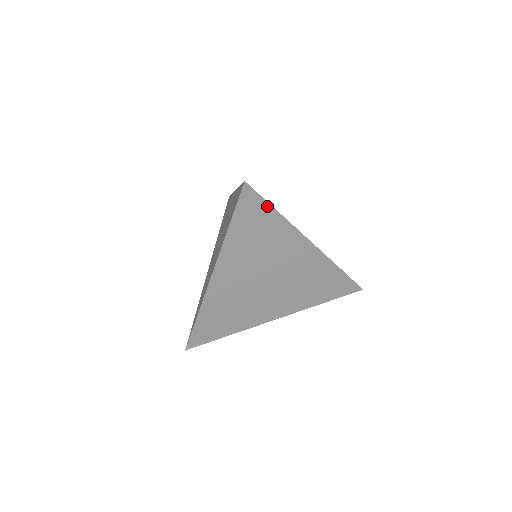
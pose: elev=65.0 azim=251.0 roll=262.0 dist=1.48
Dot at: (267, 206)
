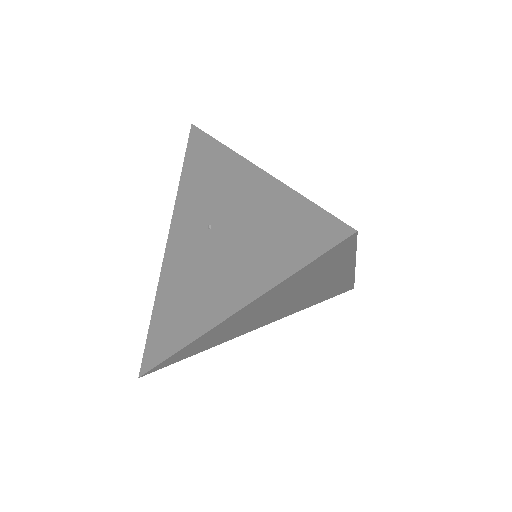
Dot at: (351, 249)
